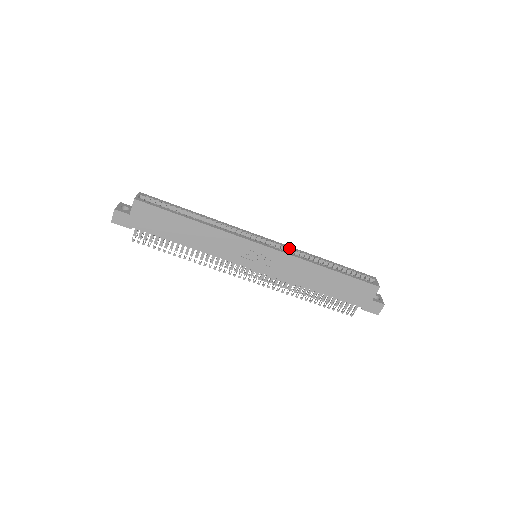
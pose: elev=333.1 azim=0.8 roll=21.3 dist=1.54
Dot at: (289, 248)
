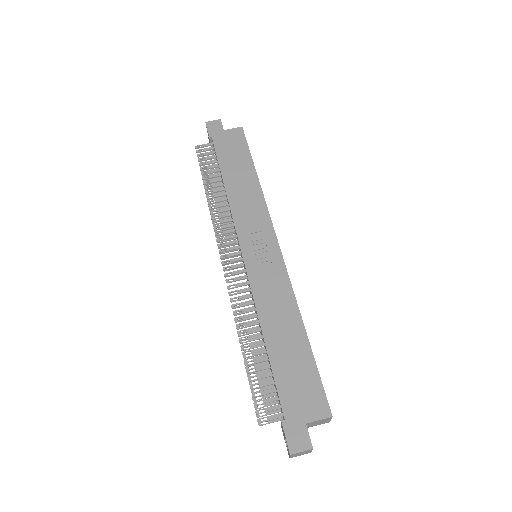
Dot at: occluded
